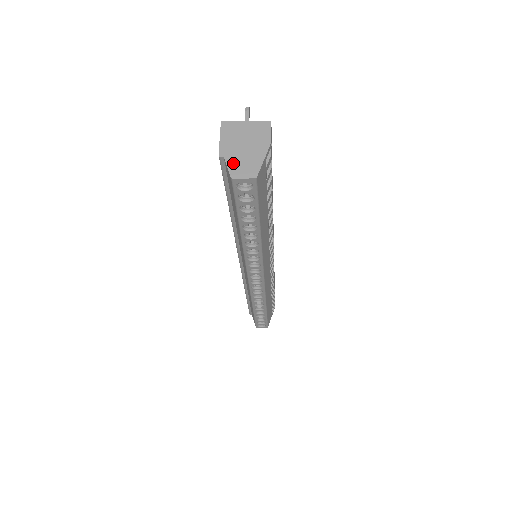
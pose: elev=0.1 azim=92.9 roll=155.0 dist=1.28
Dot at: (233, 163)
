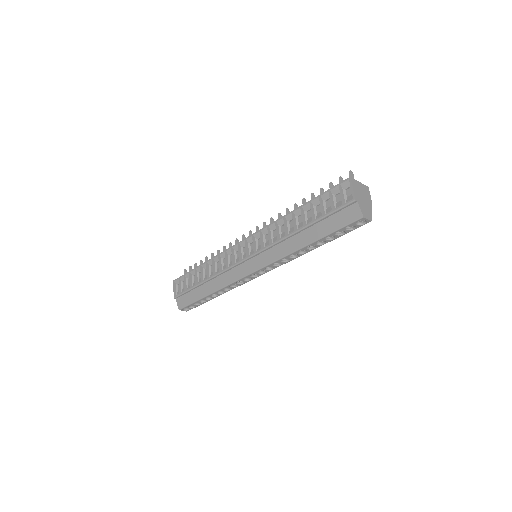
Dot at: (362, 207)
